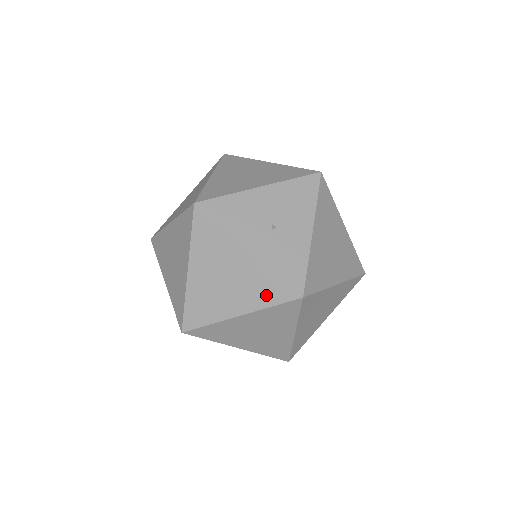
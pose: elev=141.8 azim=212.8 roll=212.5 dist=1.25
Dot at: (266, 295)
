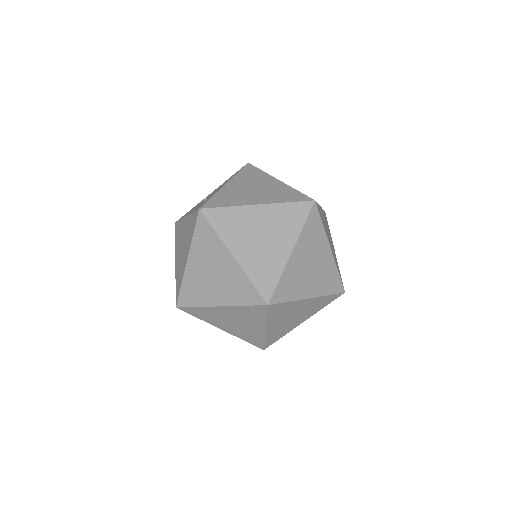
Dot at: (191, 231)
